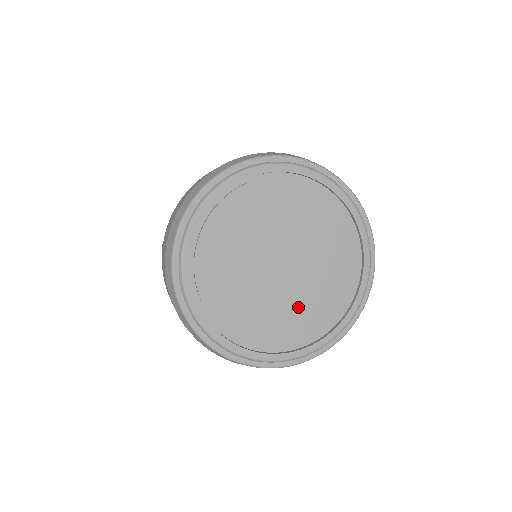
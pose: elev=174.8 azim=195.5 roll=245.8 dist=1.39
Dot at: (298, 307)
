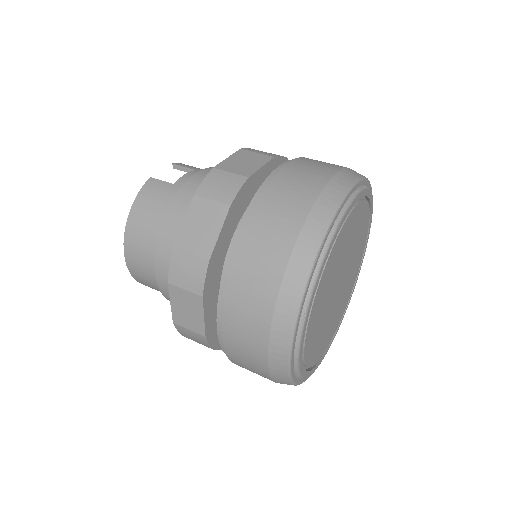
Dot at: (333, 320)
